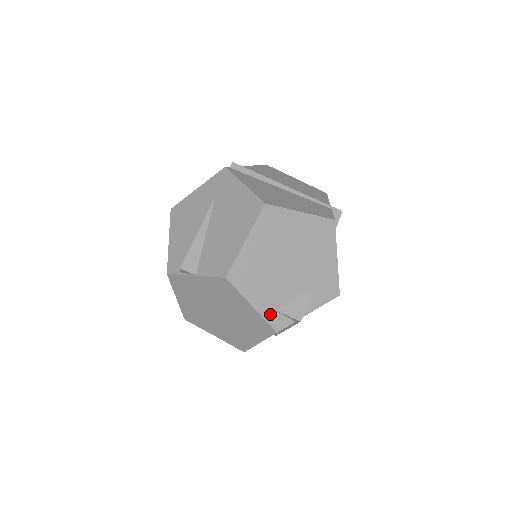
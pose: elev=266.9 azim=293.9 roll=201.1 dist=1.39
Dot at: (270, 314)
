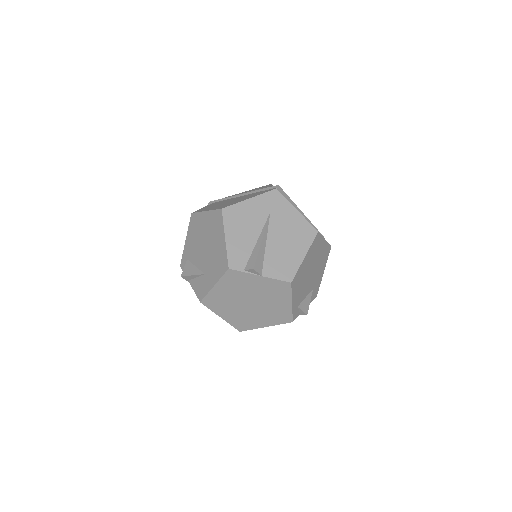
Dot at: (295, 309)
